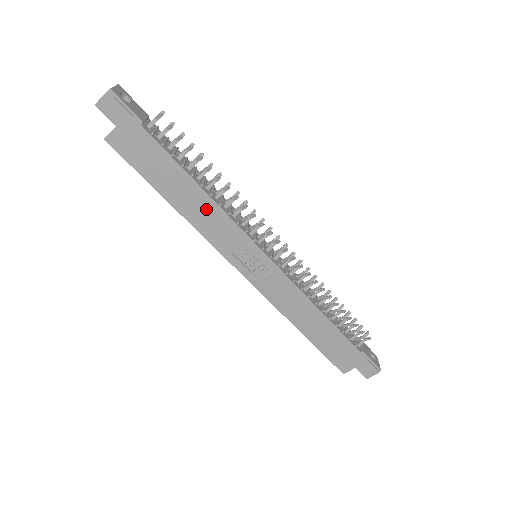
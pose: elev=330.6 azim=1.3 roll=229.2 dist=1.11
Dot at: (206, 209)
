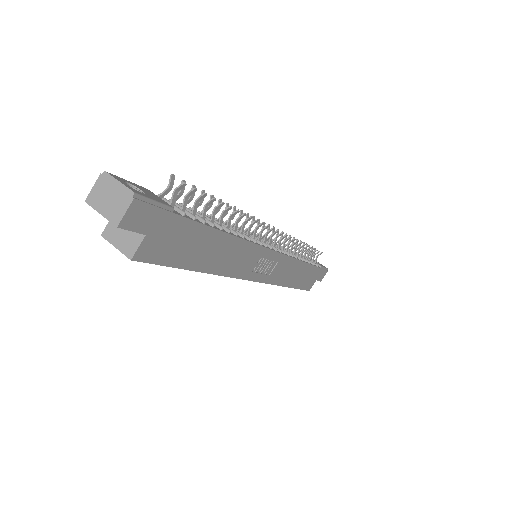
Dot at: (233, 251)
